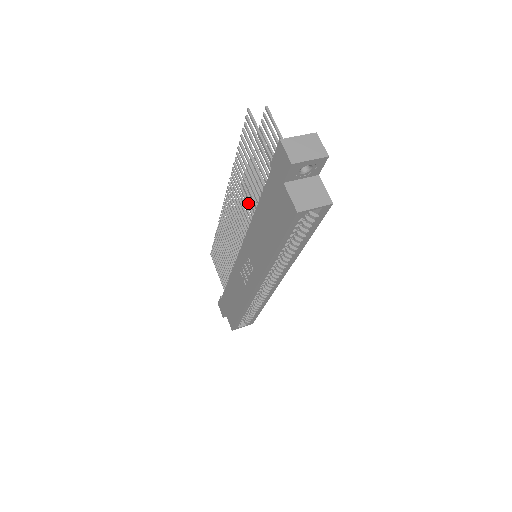
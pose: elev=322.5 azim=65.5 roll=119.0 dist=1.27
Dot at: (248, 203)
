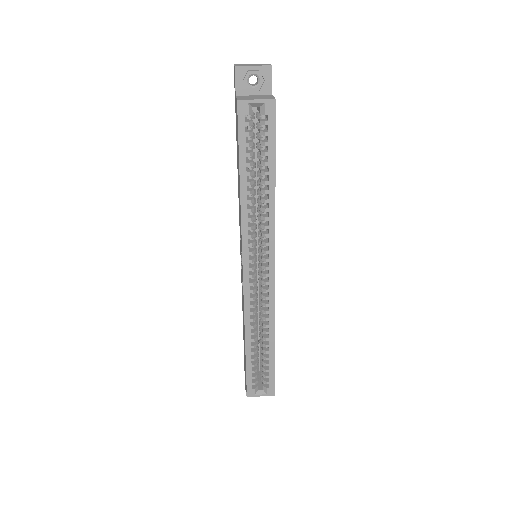
Dot at: occluded
